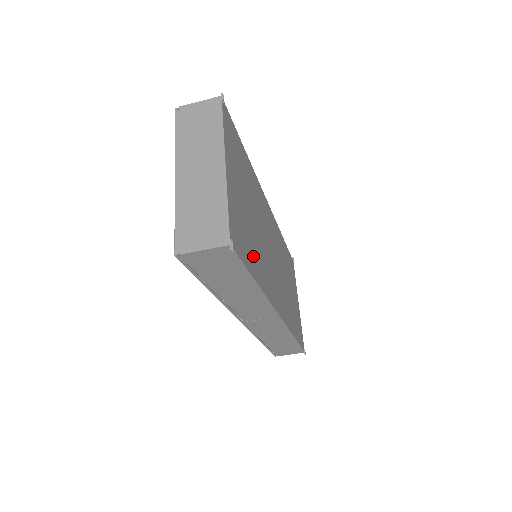
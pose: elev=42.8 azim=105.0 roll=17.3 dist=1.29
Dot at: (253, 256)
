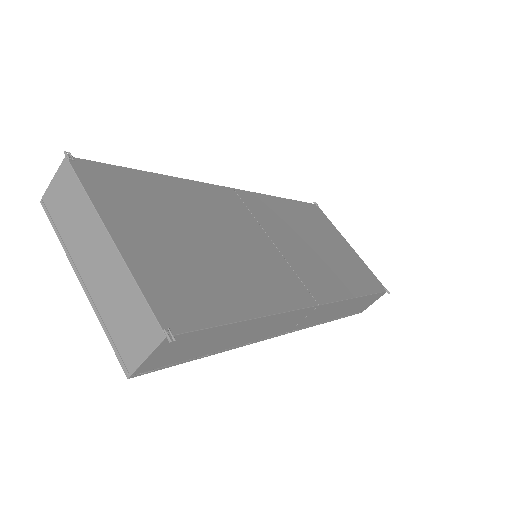
Dot at: (228, 292)
